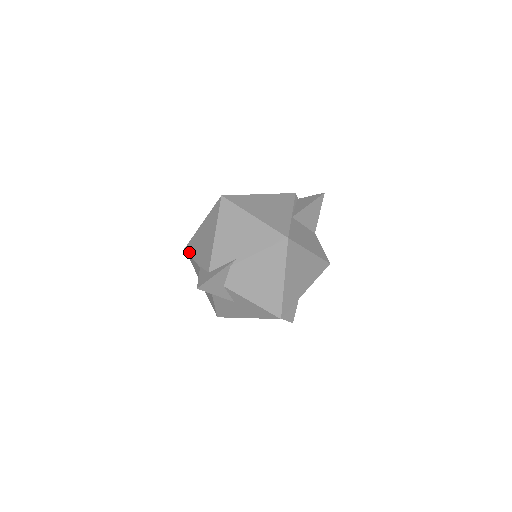
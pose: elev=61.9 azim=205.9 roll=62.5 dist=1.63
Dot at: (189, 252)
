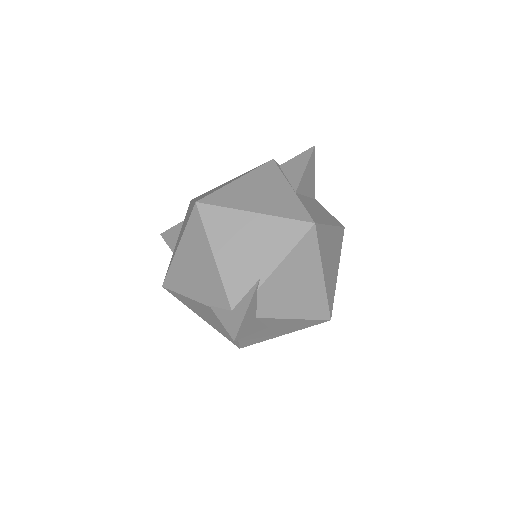
Dot at: (175, 290)
